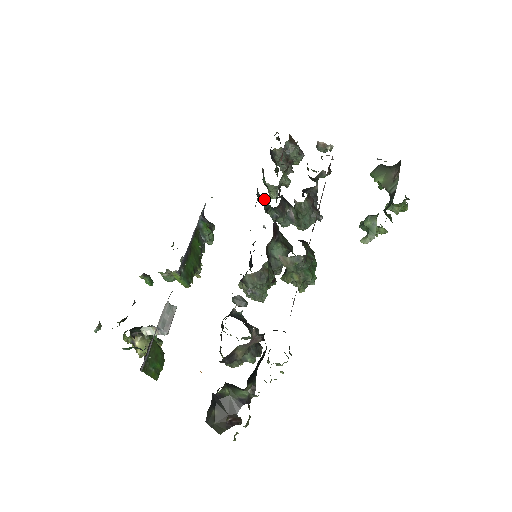
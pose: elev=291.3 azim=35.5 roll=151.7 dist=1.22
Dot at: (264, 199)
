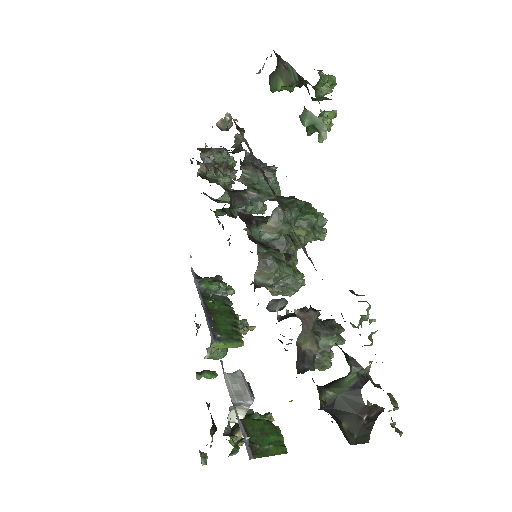
Dot at: (221, 210)
